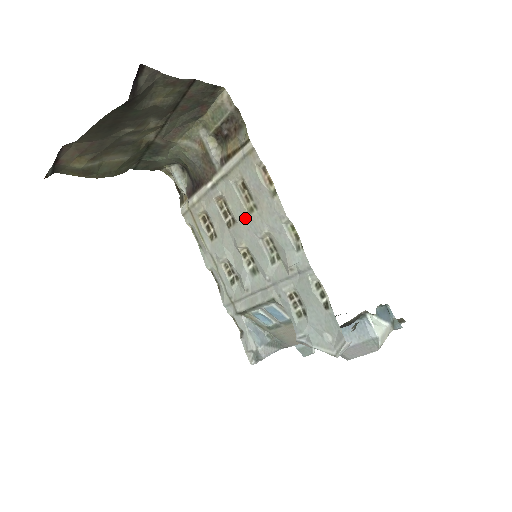
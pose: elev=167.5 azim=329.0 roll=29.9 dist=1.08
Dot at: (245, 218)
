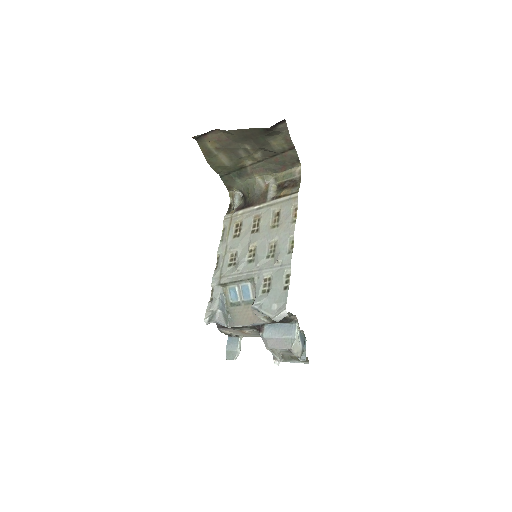
Dot at: (267, 230)
